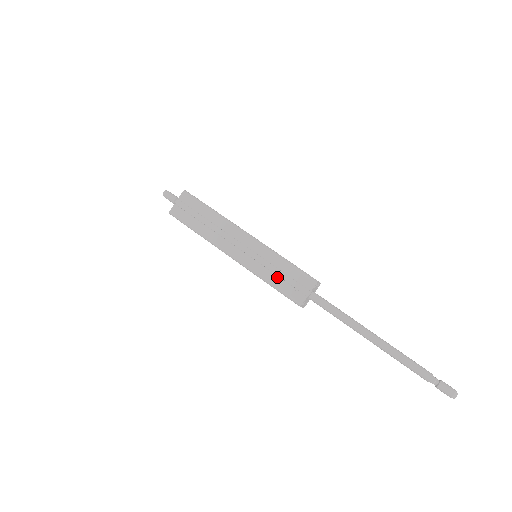
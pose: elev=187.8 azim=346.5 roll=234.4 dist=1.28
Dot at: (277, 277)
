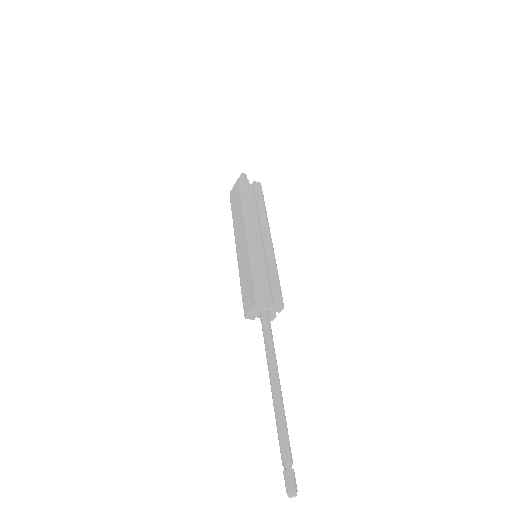
Dot at: (263, 273)
